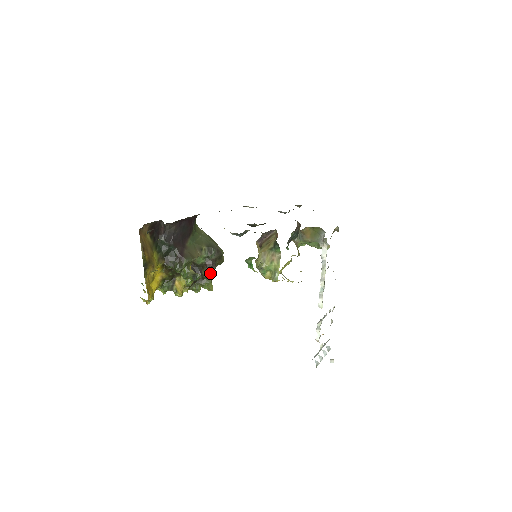
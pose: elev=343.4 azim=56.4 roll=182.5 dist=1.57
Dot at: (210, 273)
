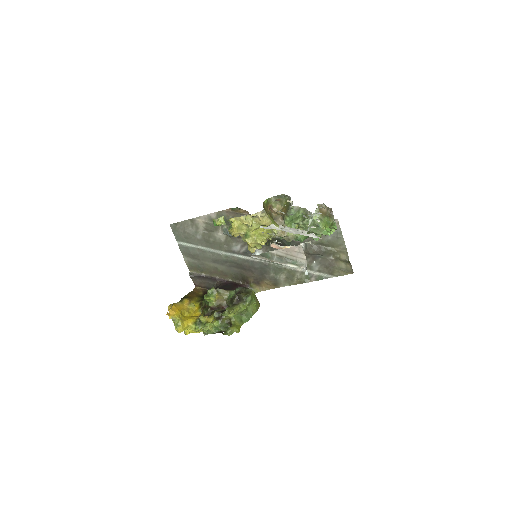
Dot at: (236, 304)
